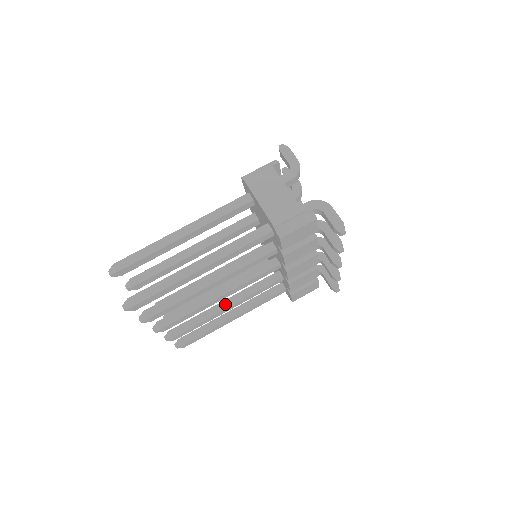
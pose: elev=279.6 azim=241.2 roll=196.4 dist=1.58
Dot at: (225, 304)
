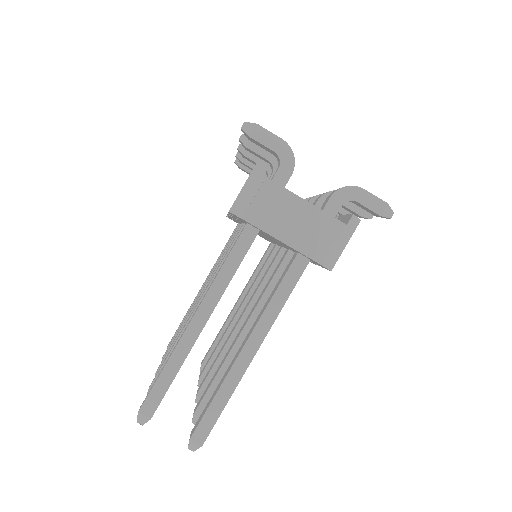
Dot at: occluded
